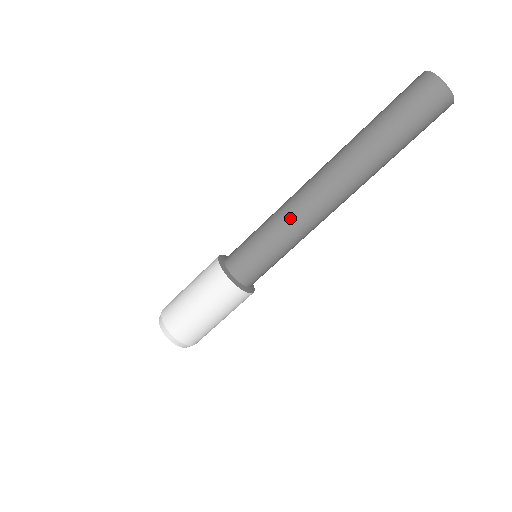
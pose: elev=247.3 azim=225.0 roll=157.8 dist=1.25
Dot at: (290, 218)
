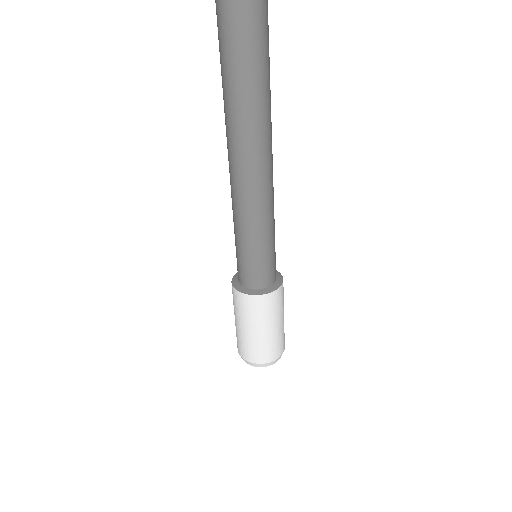
Dot at: (256, 213)
